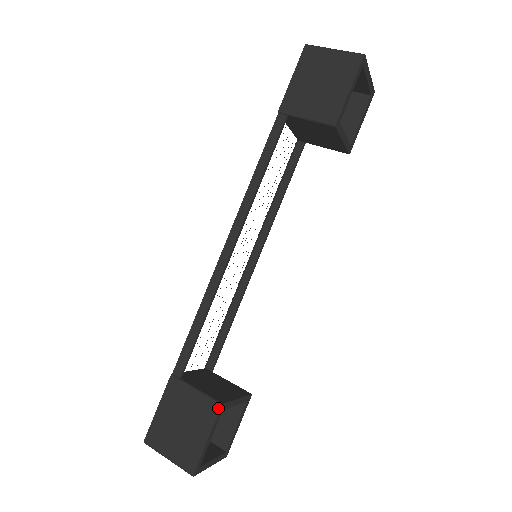
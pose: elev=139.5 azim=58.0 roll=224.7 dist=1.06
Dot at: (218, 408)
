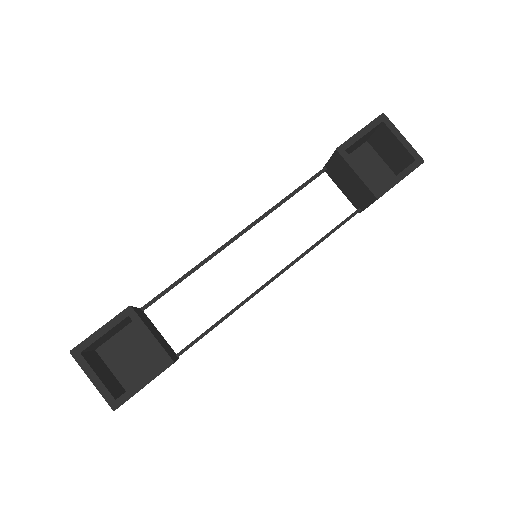
Dot at: (126, 308)
